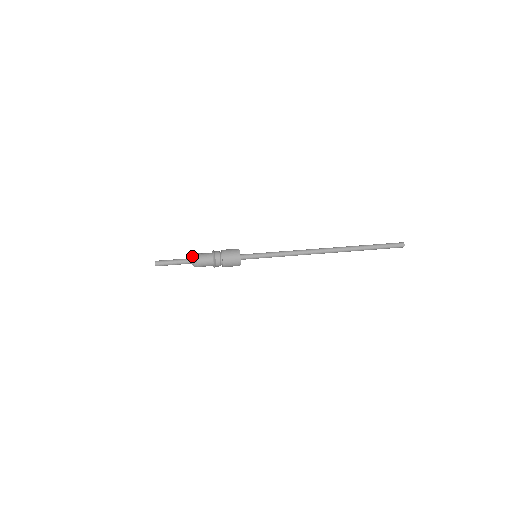
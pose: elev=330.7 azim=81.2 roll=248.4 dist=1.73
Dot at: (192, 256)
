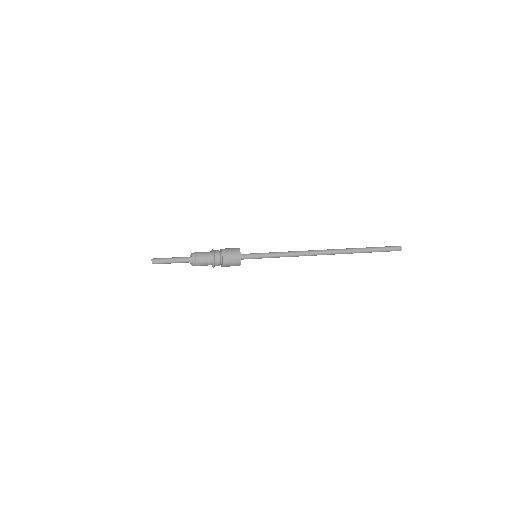
Dot at: occluded
